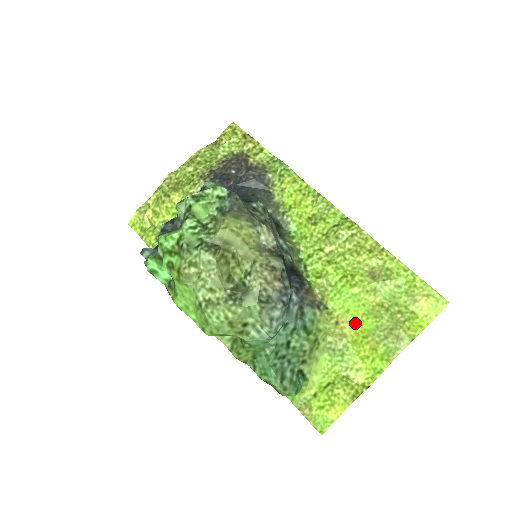
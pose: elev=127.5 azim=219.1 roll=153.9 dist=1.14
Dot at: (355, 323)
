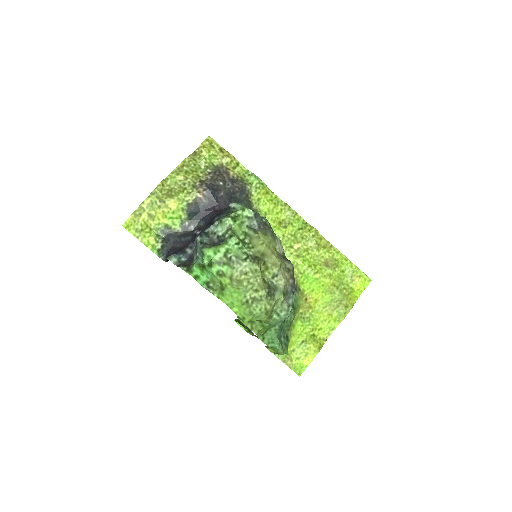
Dot at: (318, 298)
